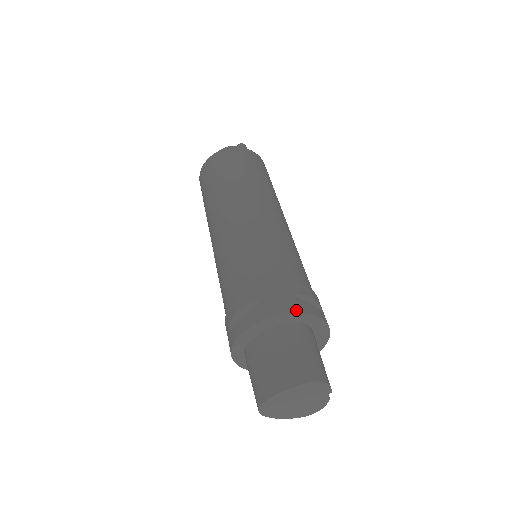
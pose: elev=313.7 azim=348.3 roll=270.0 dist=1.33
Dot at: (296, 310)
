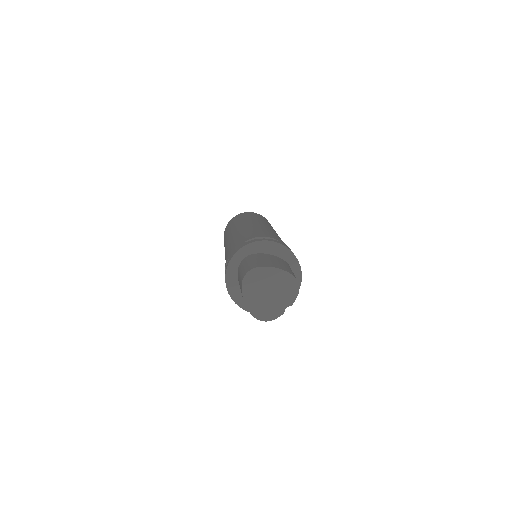
Dot at: occluded
